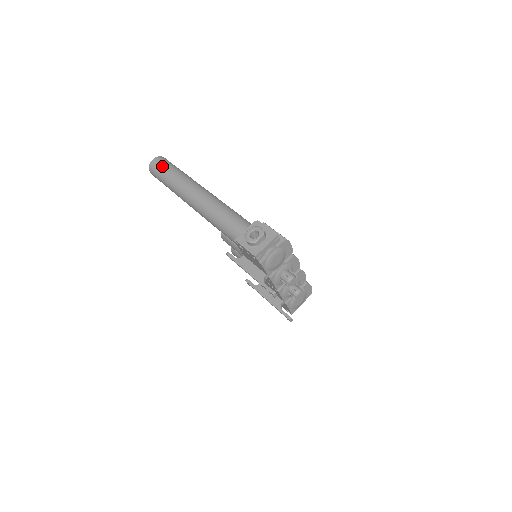
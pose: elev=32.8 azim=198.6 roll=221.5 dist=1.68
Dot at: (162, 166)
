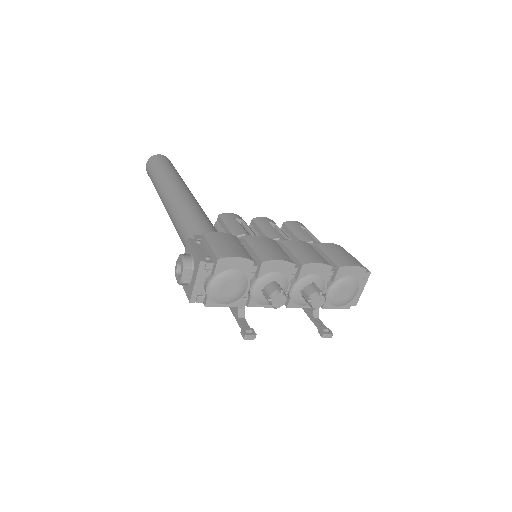
Dot at: (149, 172)
